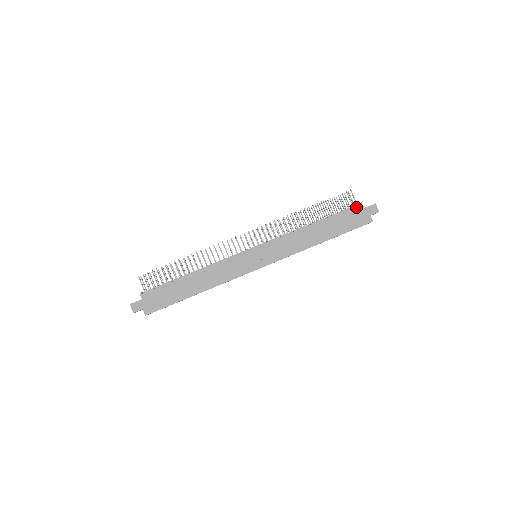
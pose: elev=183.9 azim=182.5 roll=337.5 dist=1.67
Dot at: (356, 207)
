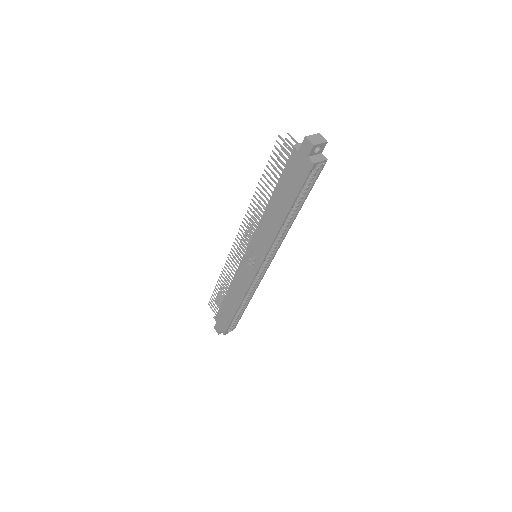
Dot at: (291, 156)
